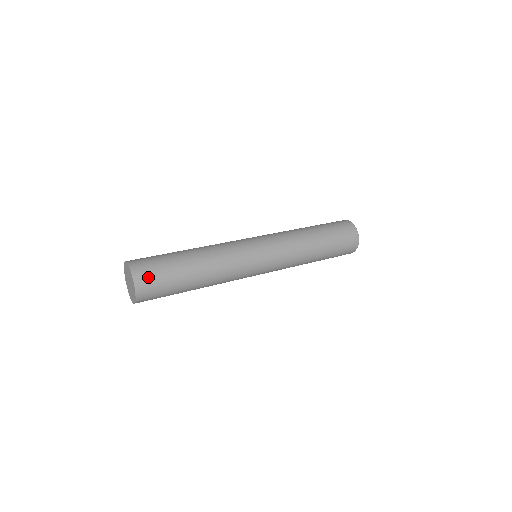
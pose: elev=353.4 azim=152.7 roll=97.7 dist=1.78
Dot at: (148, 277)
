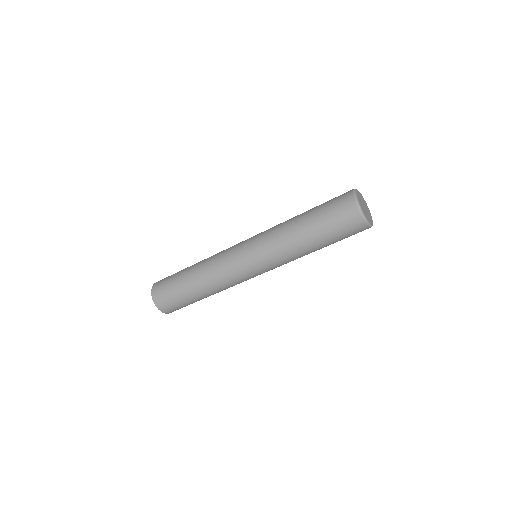
Dot at: (167, 306)
